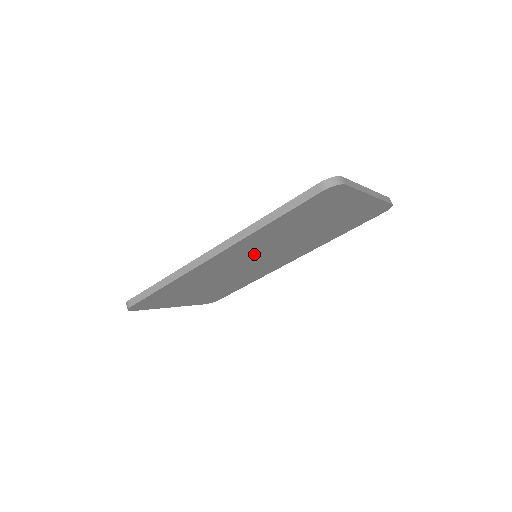
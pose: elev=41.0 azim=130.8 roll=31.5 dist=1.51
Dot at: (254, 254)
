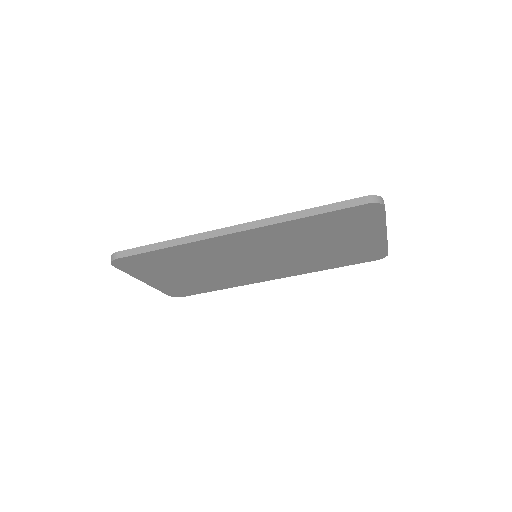
Dot at: (261, 250)
